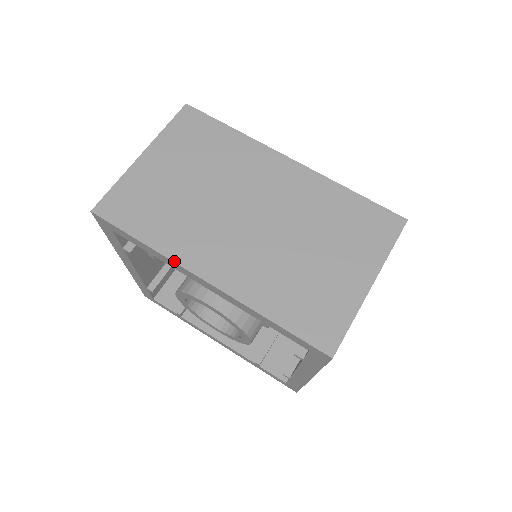
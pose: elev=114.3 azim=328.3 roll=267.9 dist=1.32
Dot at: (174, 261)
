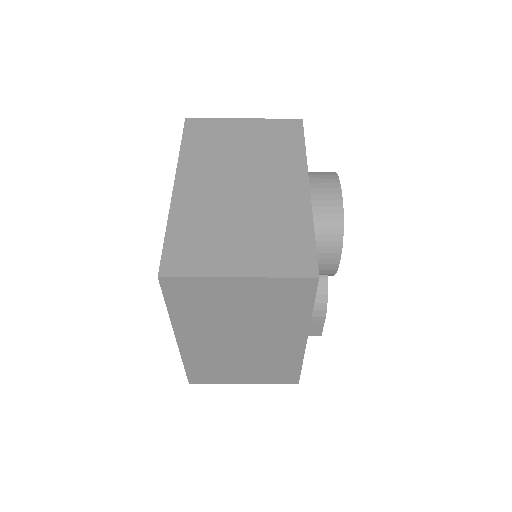
Dot at: (173, 327)
